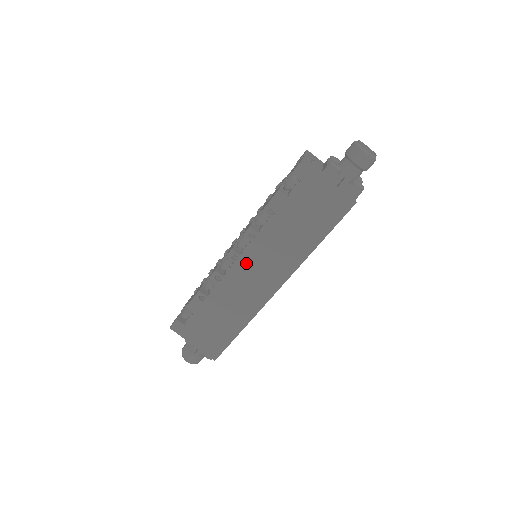
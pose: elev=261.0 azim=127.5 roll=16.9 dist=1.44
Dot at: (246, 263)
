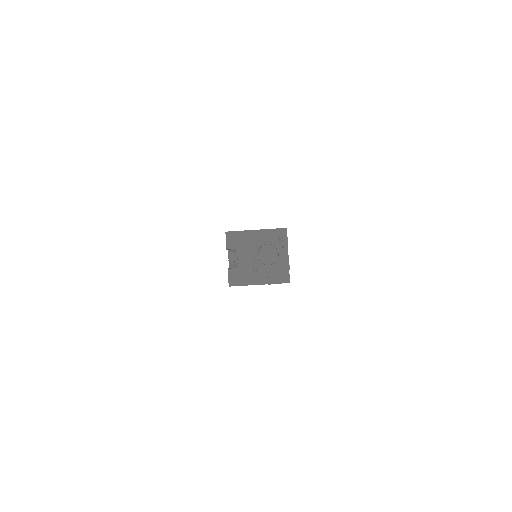
Dot at: occluded
